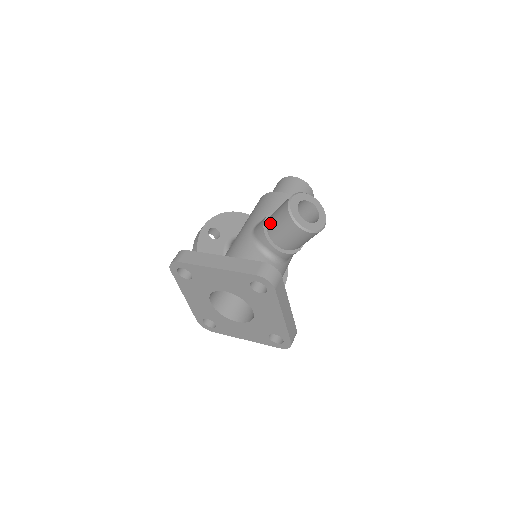
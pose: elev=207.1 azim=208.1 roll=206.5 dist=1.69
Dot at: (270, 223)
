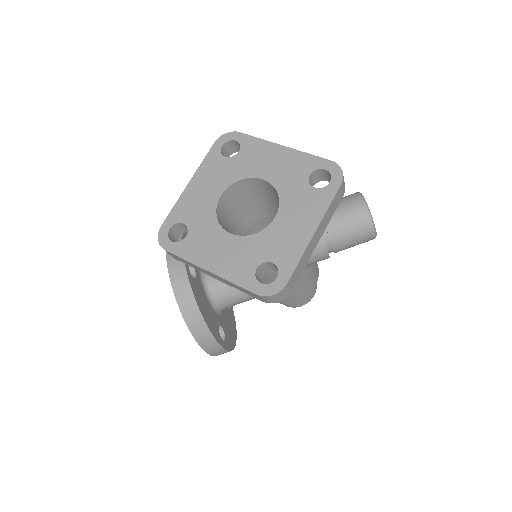
Dot at: occluded
